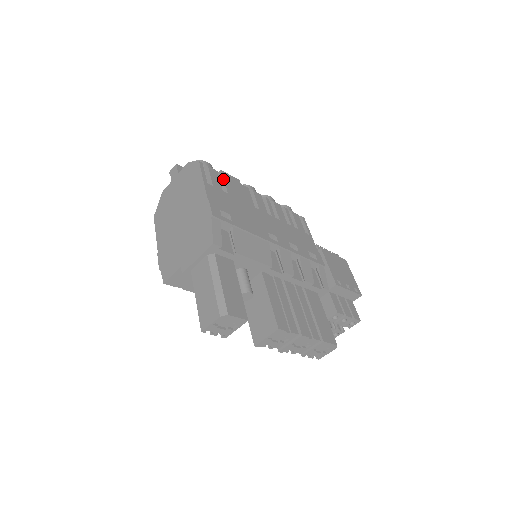
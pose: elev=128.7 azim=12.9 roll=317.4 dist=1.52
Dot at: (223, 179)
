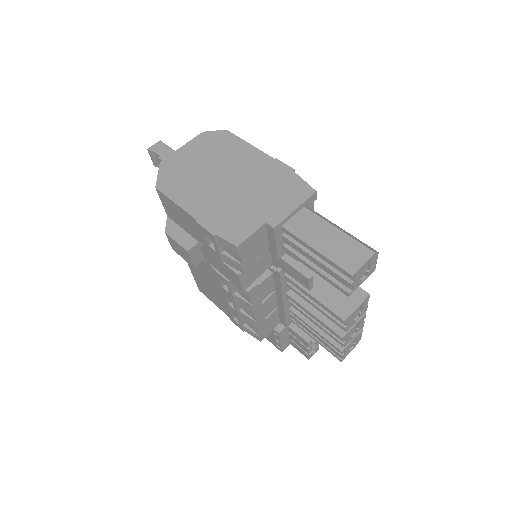
Dot at: occluded
